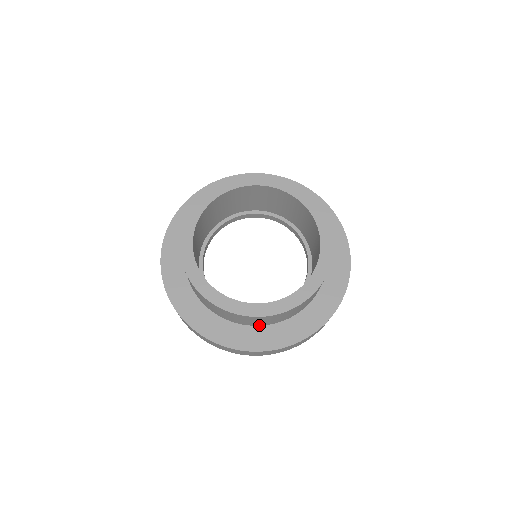
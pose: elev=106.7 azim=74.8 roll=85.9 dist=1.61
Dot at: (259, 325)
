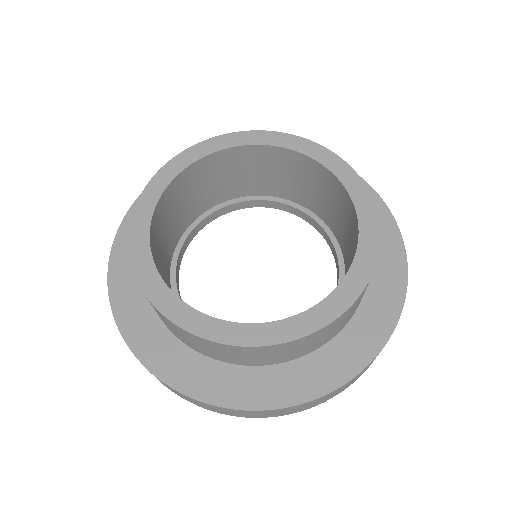
Dot at: (280, 362)
